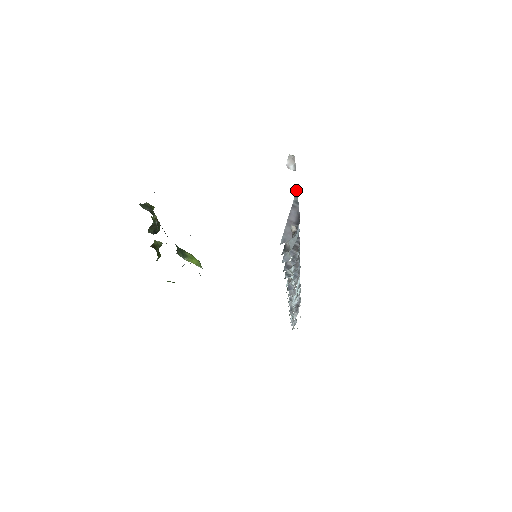
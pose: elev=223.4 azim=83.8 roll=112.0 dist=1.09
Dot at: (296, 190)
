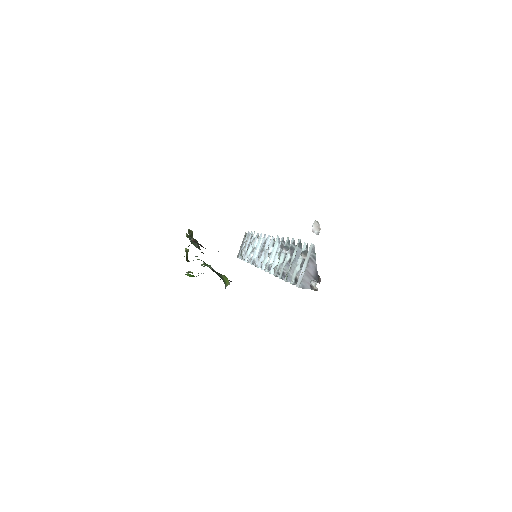
Dot at: (314, 246)
